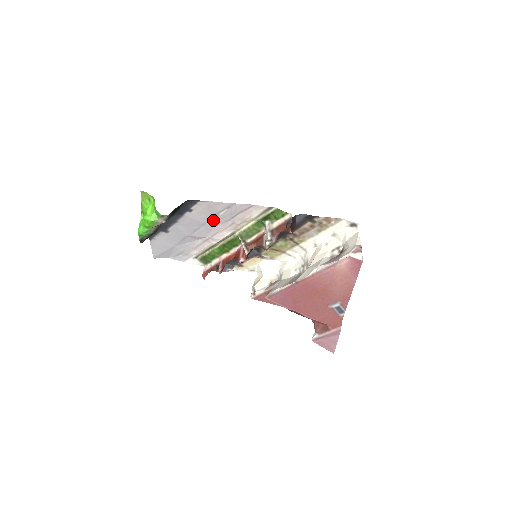
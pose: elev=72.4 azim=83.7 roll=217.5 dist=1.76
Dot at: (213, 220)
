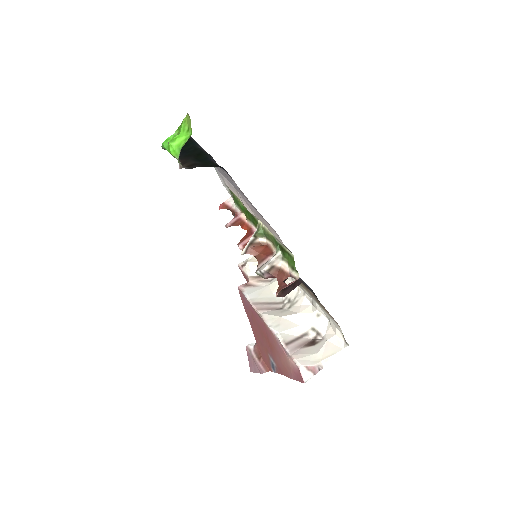
Dot at: occluded
